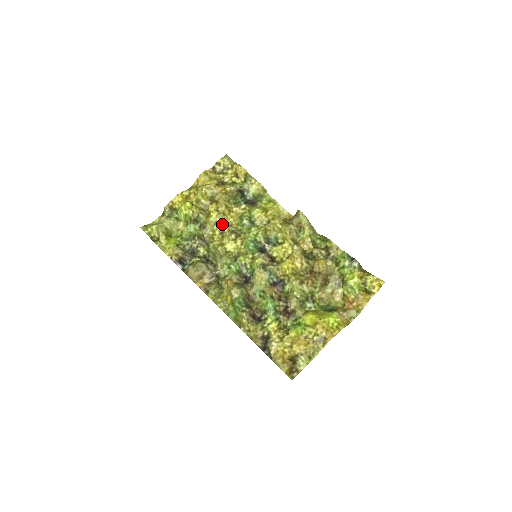
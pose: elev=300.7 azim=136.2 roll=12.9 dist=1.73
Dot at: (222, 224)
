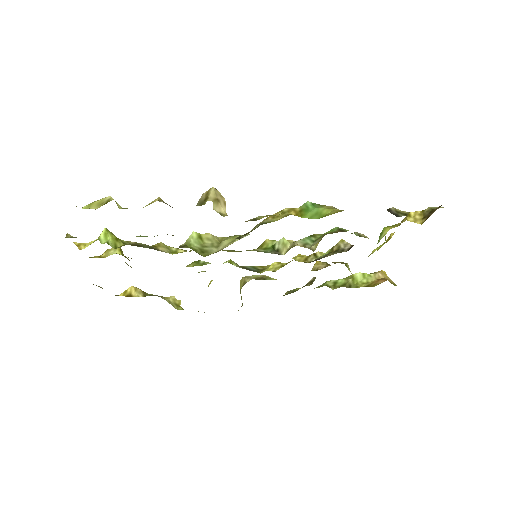
Dot at: occluded
